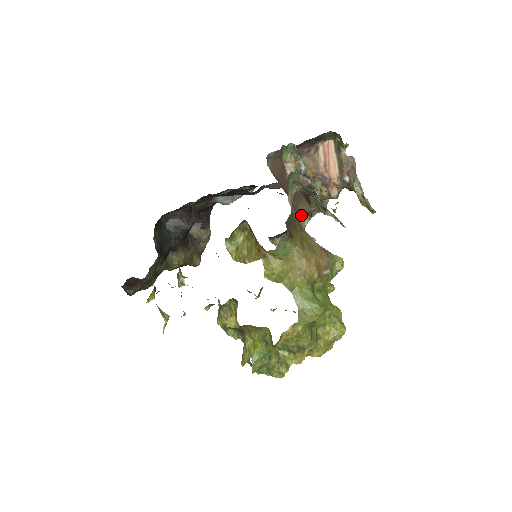
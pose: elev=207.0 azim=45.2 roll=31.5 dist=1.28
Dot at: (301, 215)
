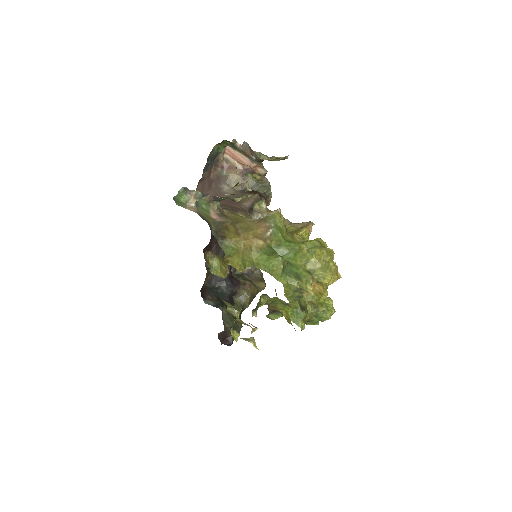
Dot at: (253, 206)
